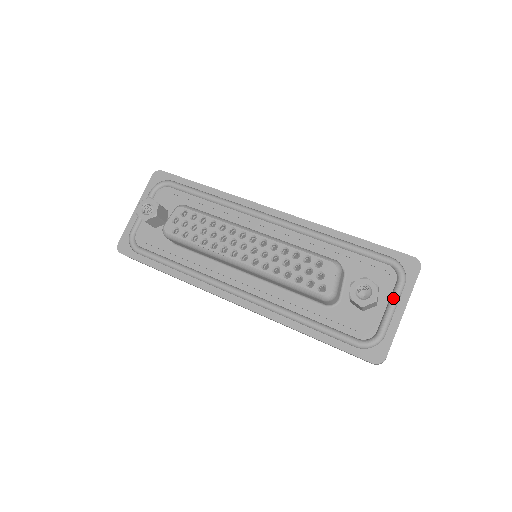
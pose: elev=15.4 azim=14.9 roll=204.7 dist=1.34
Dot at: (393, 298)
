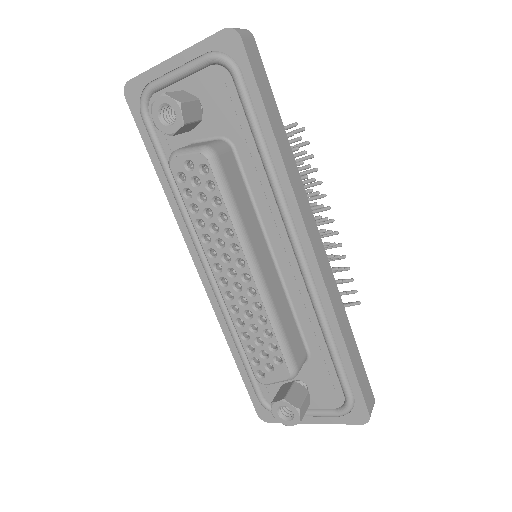
Dot at: (317, 413)
